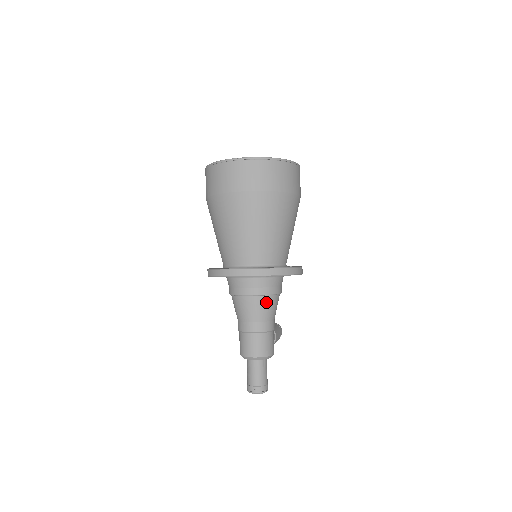
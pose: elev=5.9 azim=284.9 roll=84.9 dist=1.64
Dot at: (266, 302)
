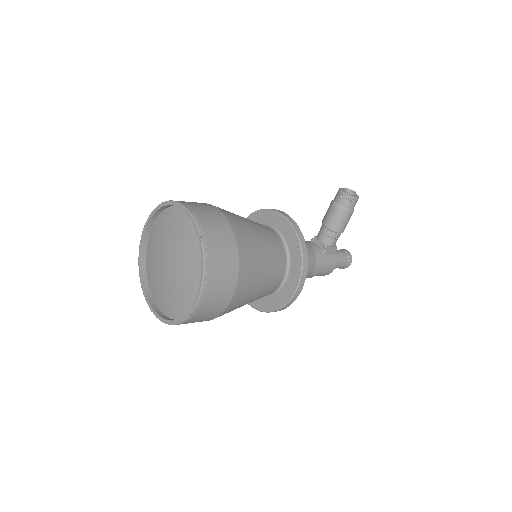
Dot at: occluded
